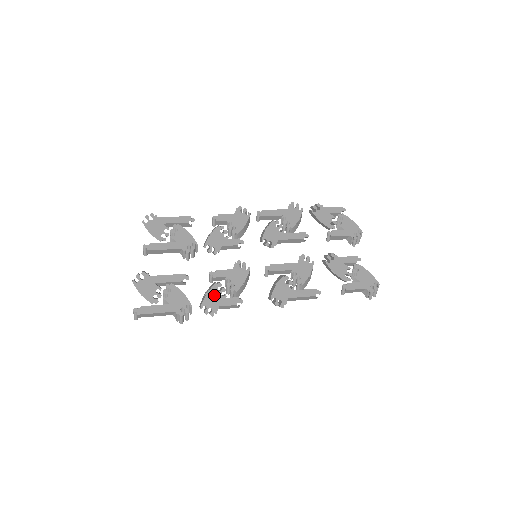
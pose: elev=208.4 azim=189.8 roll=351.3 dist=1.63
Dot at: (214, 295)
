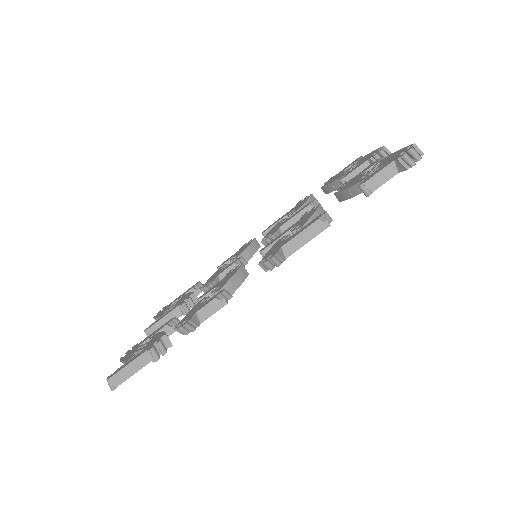
Dot at: (194, 309)
